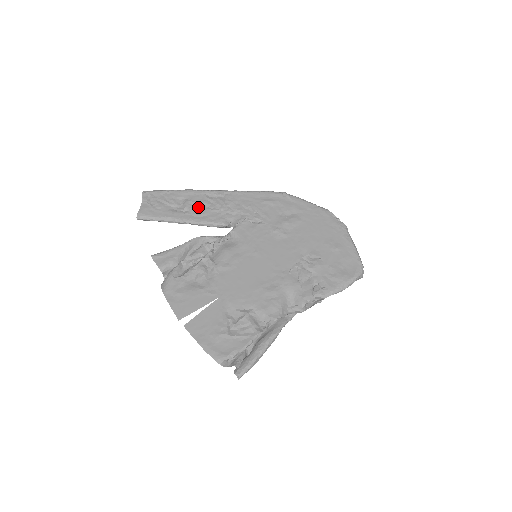
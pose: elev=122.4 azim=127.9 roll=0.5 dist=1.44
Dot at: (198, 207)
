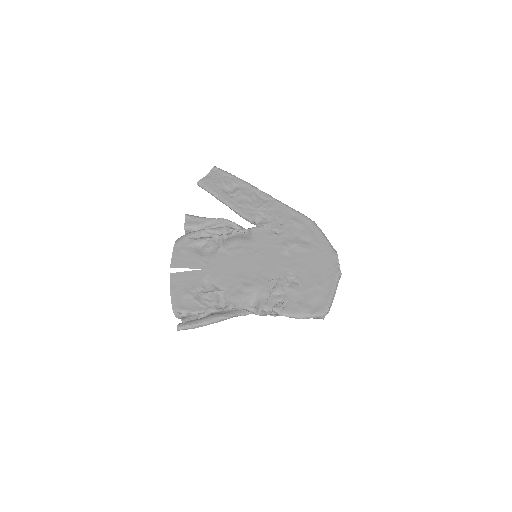
Dot at: (243, 198)
